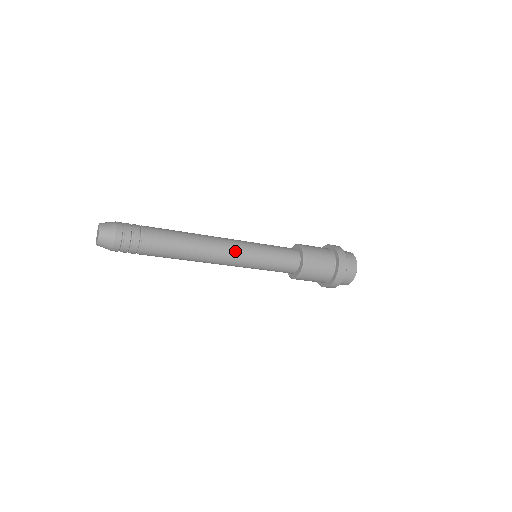
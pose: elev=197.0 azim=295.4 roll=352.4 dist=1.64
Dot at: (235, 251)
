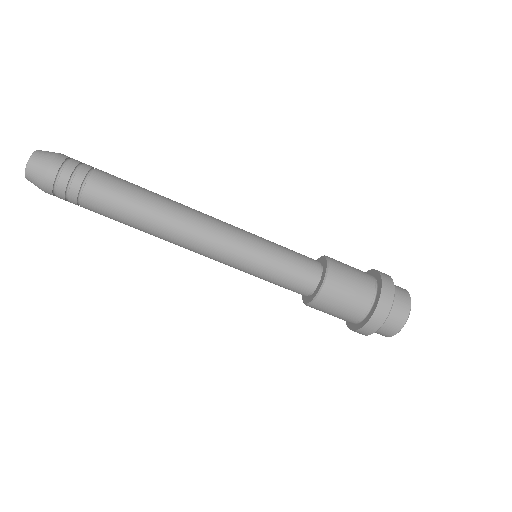
Dot at: (225, 223)
